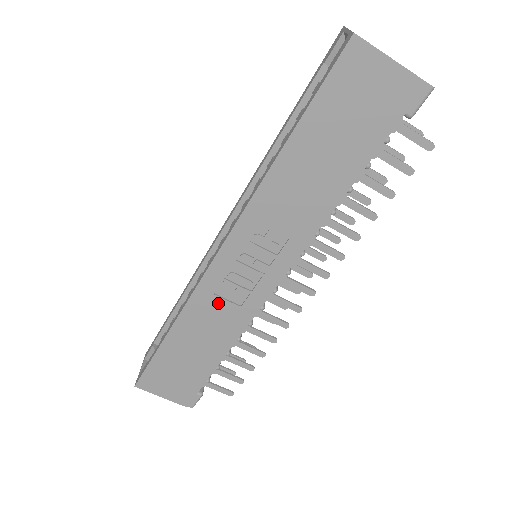
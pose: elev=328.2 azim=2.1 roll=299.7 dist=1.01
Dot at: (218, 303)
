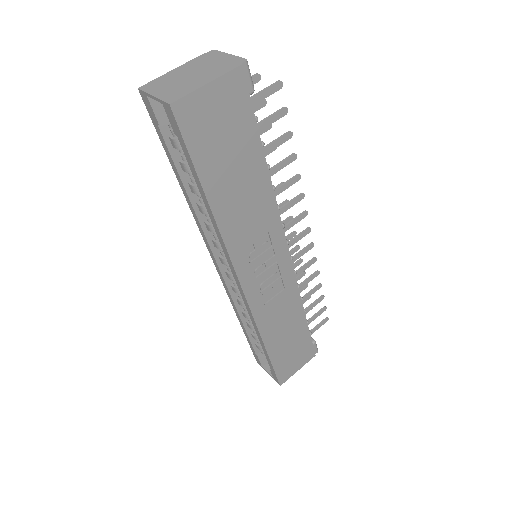
Dot at: (272, 304)
